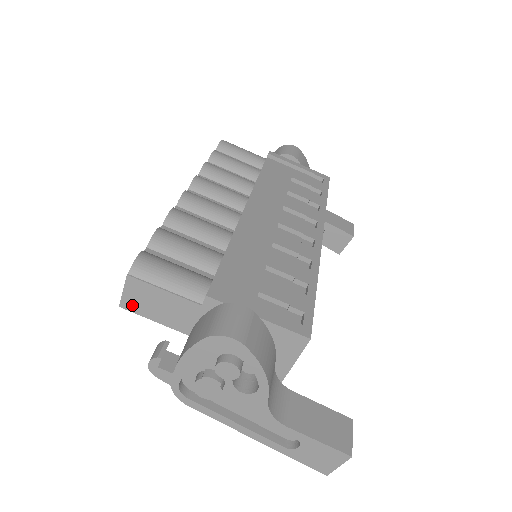
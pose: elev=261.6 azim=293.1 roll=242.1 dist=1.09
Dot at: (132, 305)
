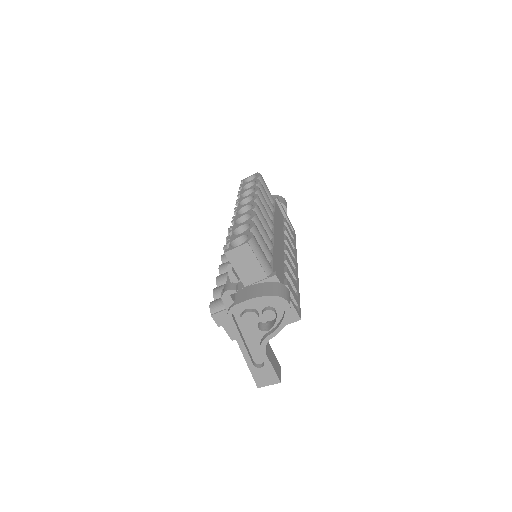
Dot at: (232, 256)
